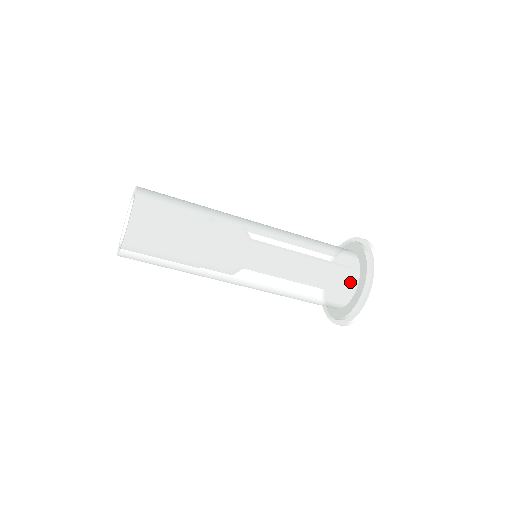
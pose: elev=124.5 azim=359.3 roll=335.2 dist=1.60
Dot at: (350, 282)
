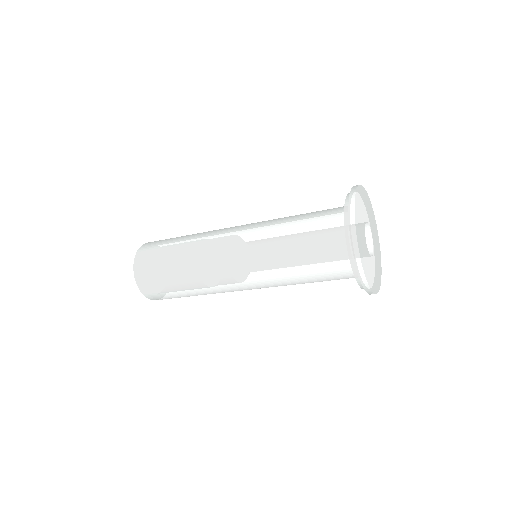
Dot at: (337, 233)
